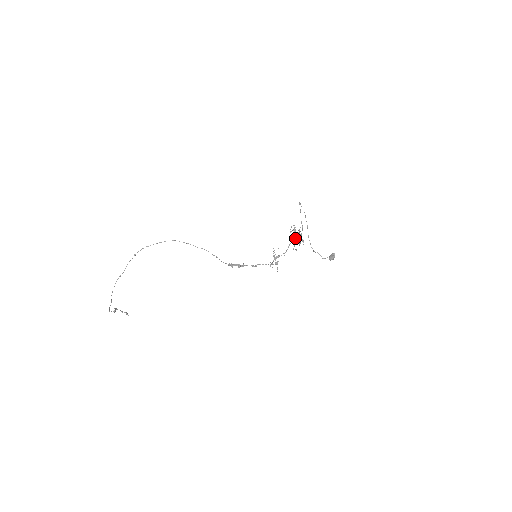
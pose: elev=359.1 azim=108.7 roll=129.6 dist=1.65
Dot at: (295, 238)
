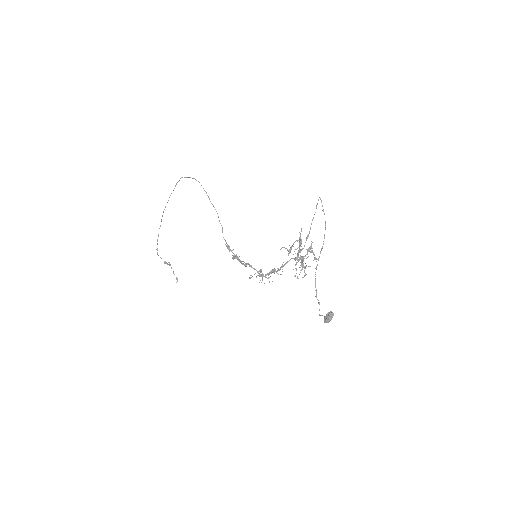
Dot at: (301, 257)
